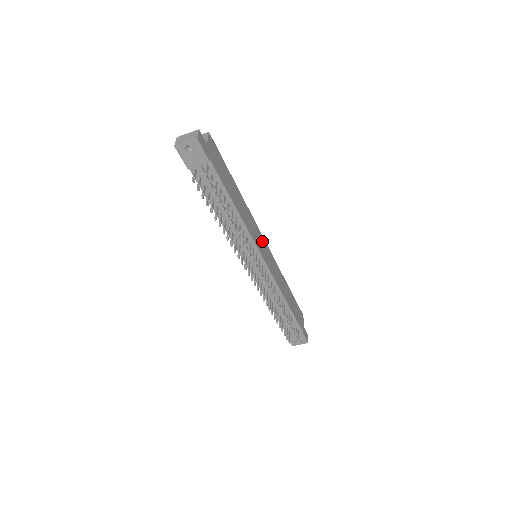
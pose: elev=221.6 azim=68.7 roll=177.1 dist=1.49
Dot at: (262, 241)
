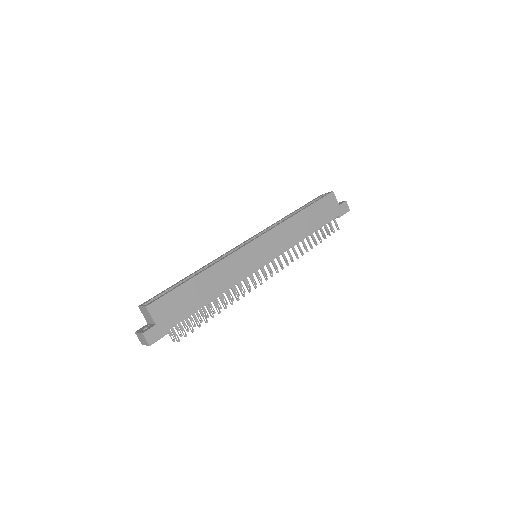
Dot at: (251, 250)
